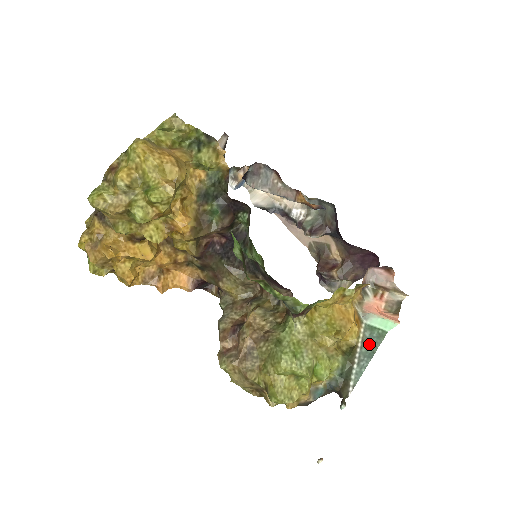
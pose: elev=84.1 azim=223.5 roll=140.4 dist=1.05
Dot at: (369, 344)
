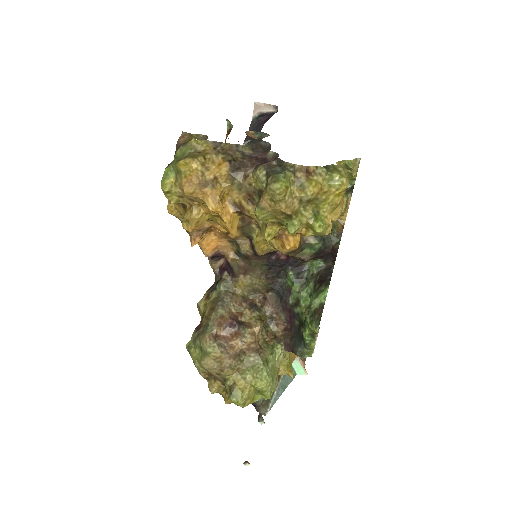
Dot at: (286, 379)
